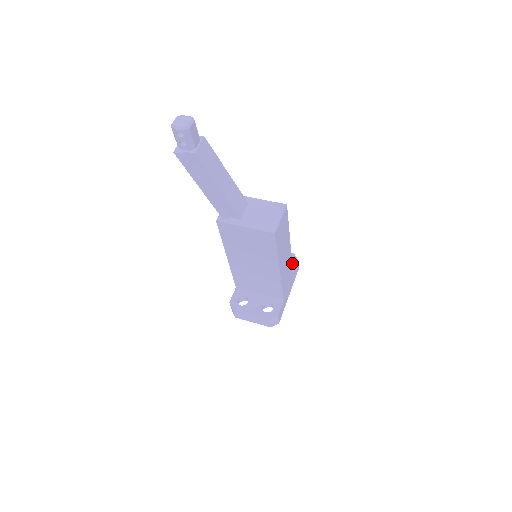
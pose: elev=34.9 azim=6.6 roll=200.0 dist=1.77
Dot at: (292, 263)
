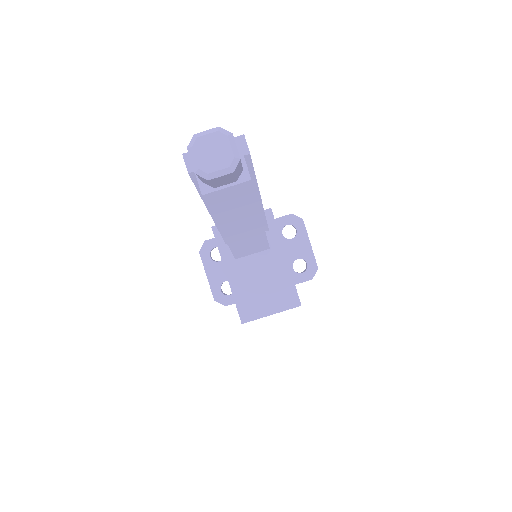
Dot at: (303, 275)
